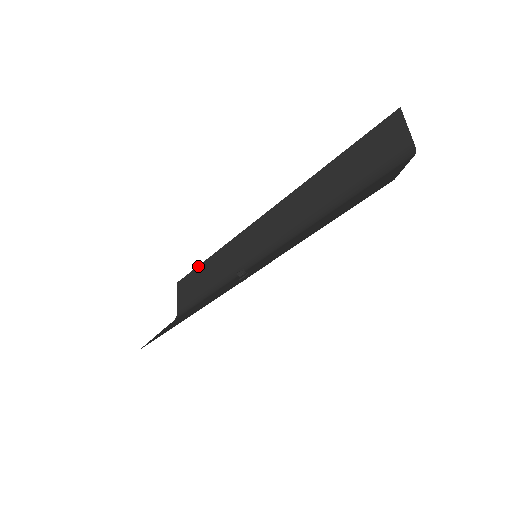
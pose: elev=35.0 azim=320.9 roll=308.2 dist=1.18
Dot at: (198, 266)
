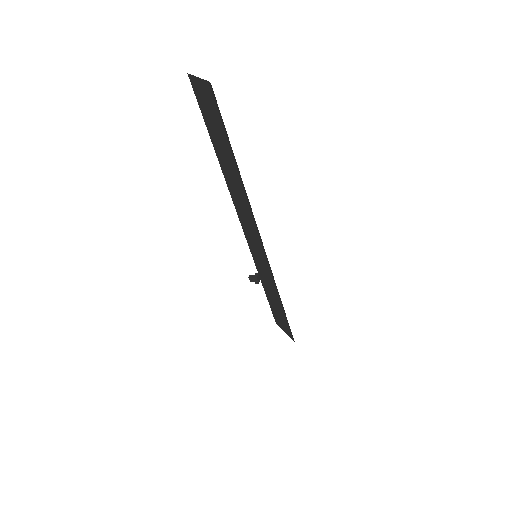
Dot at: (267, 299)
